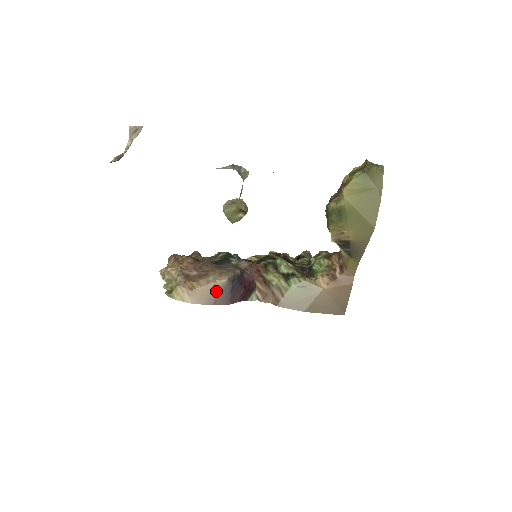
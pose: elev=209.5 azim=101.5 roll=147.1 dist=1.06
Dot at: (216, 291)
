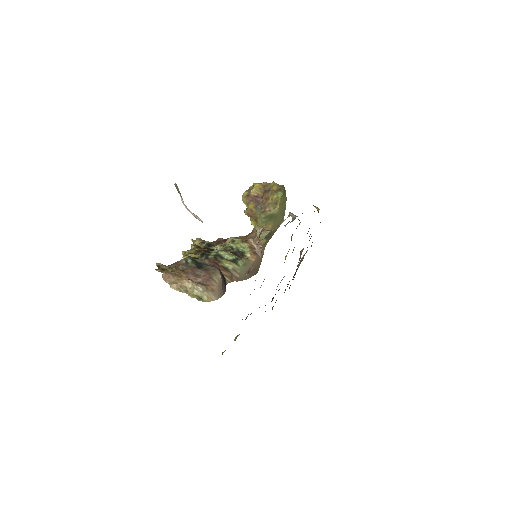
Dot at: (221, 286)
